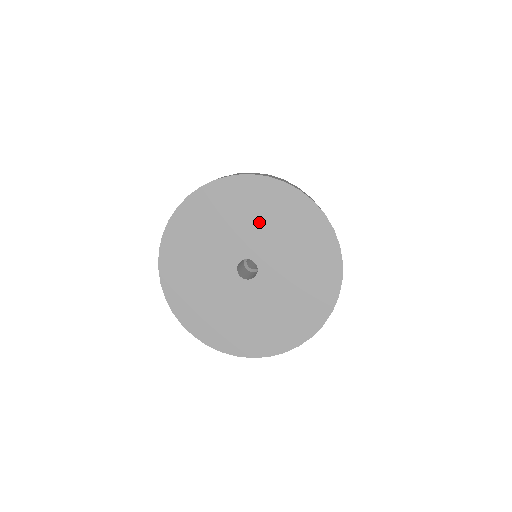
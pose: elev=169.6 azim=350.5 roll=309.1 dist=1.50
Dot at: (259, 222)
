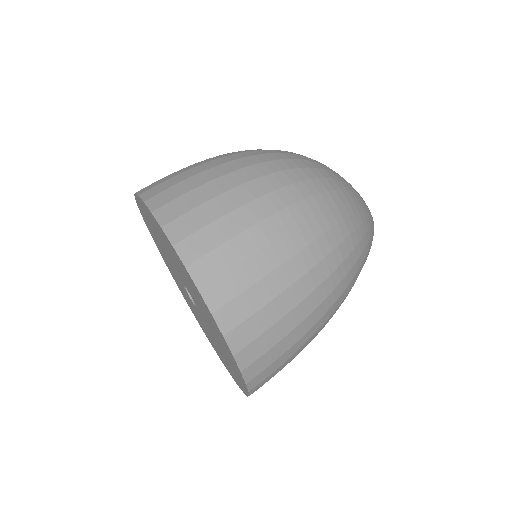
Dot at: (206, 316)
